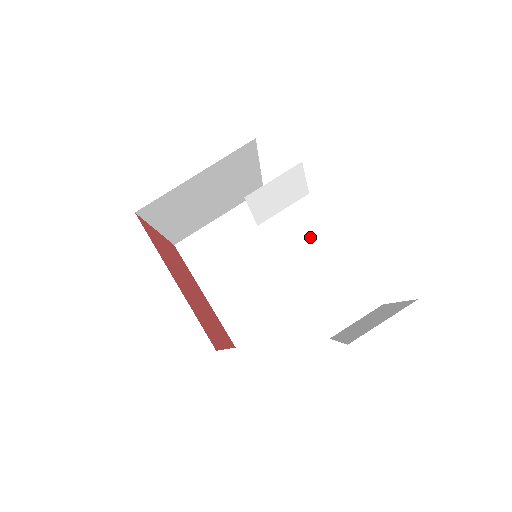
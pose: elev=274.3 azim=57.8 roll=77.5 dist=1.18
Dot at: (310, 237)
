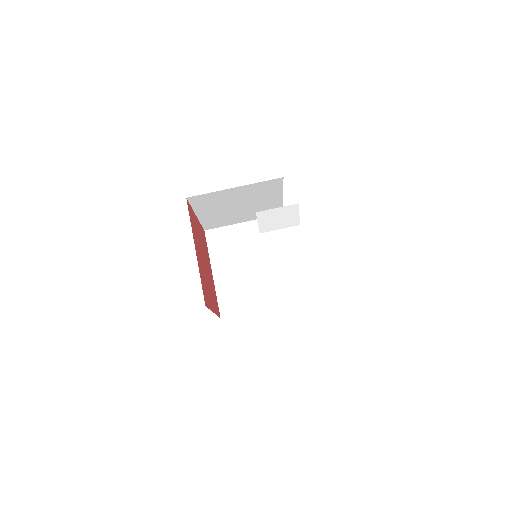
Dot at: (290, 252)
